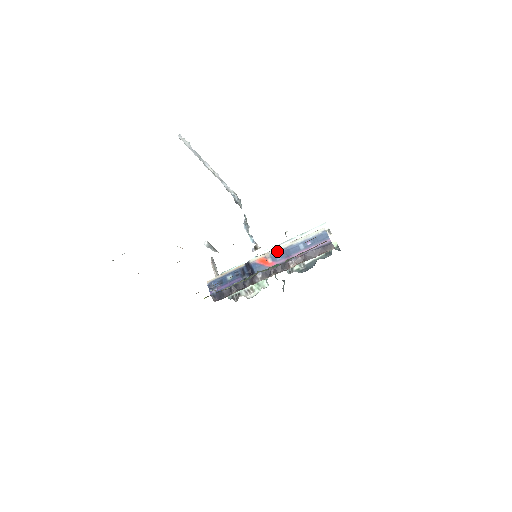
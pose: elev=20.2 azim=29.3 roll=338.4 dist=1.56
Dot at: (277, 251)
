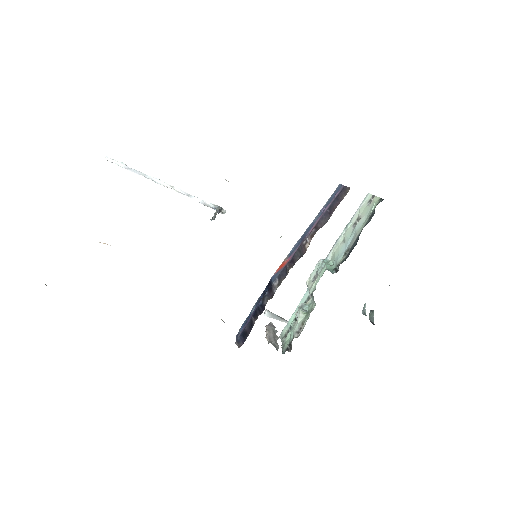
Dot at: (294, 245)
